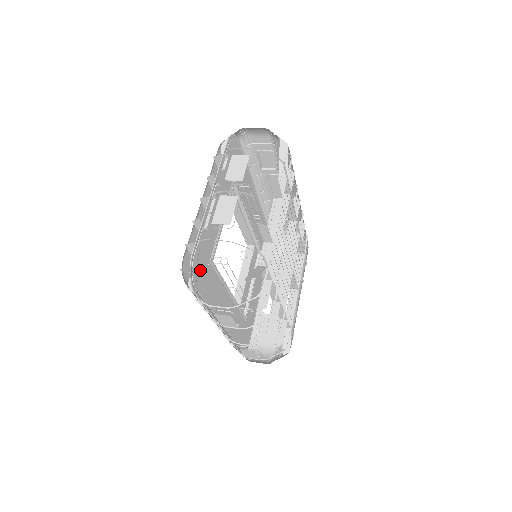
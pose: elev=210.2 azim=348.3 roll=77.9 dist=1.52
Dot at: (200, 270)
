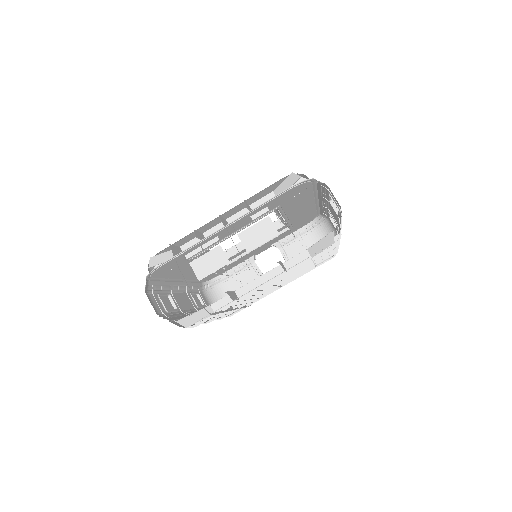
Dot at: (167, 268)
